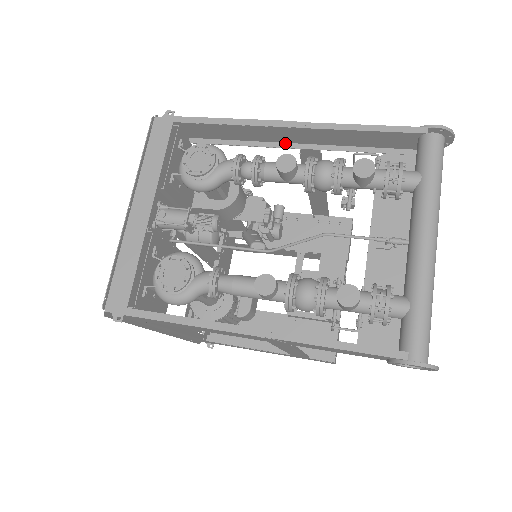
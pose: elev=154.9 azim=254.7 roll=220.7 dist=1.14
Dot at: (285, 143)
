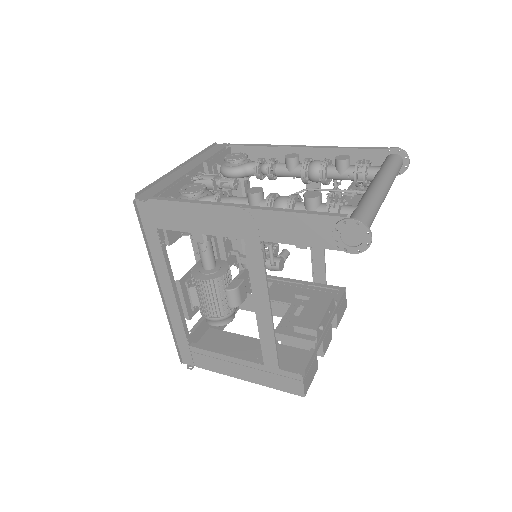
Dot at: occluded
